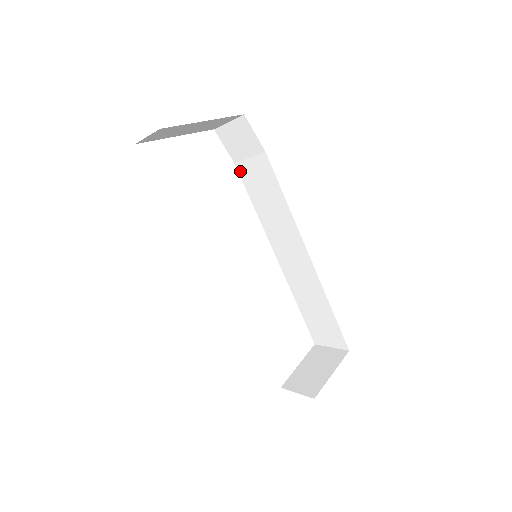
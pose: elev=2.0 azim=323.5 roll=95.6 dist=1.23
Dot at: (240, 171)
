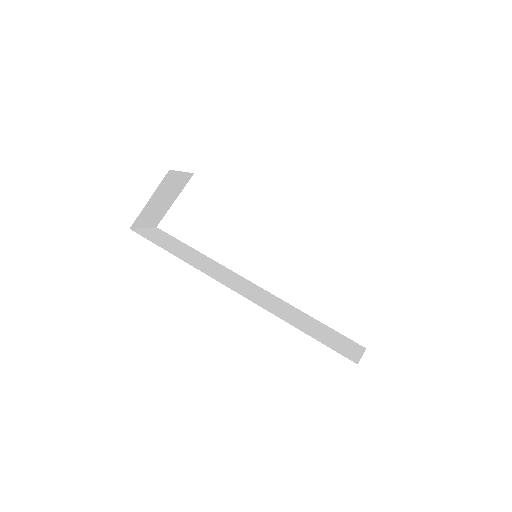
Dot at: occluded
